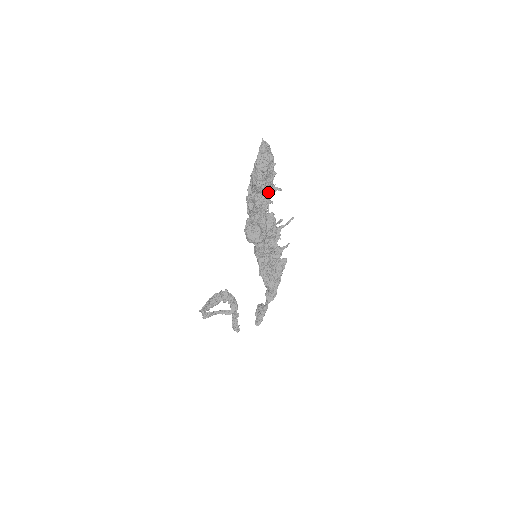
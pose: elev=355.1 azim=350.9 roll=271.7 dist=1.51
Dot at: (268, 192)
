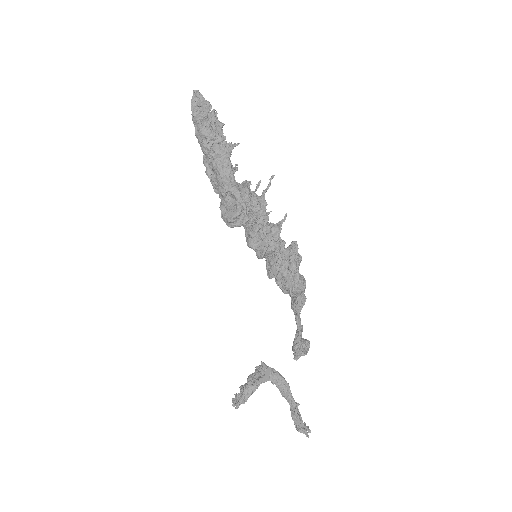
Dot at: (224, 149)
